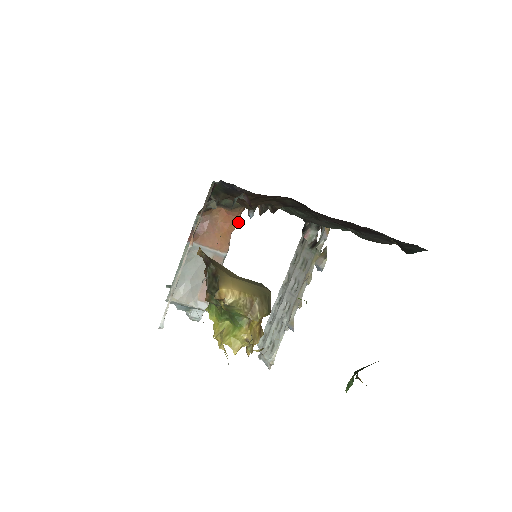
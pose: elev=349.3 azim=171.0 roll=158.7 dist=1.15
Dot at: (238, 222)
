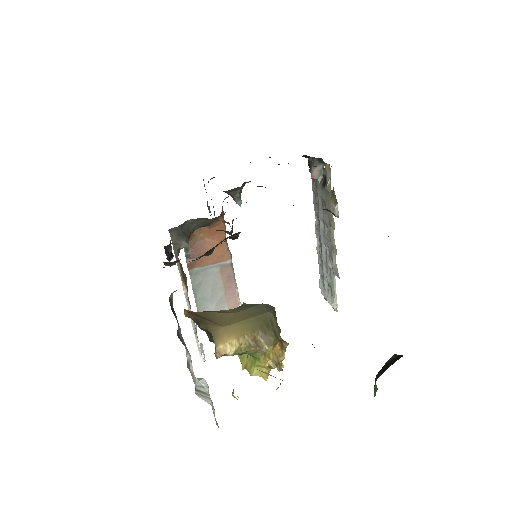
Dot at: (225, 228)
